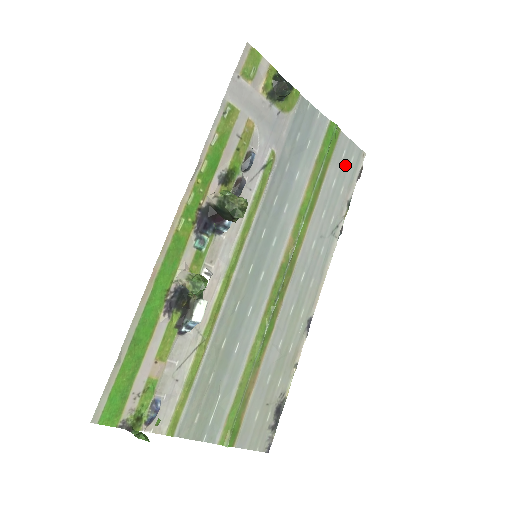
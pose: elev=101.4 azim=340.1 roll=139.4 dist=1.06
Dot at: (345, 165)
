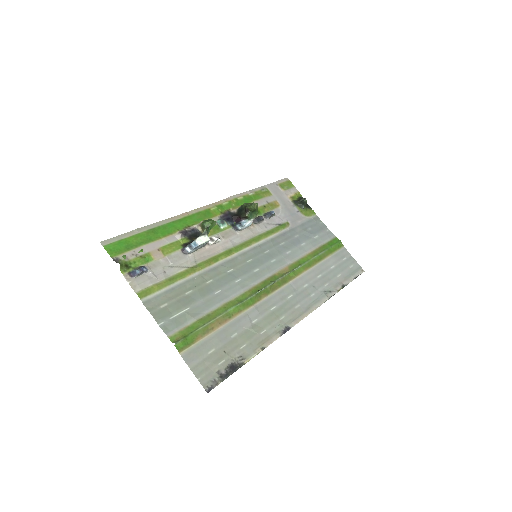
Dot at: (345, 265)
